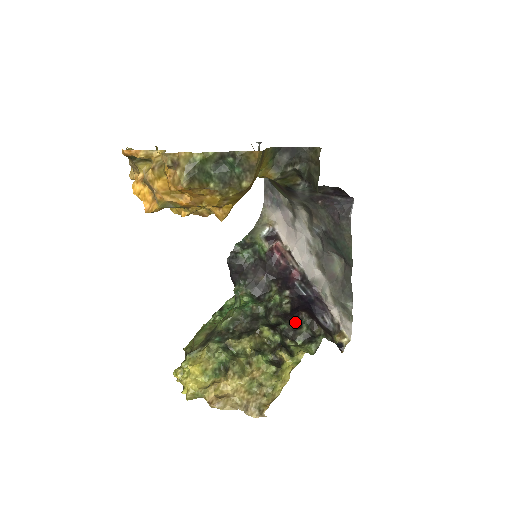
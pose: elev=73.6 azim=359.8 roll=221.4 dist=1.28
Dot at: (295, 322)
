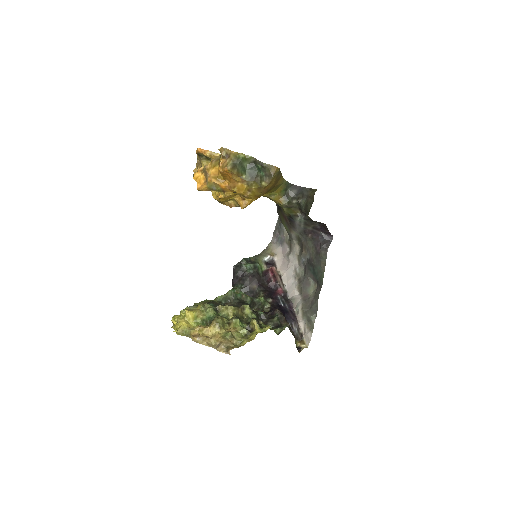
Dot at: (270, 315)
